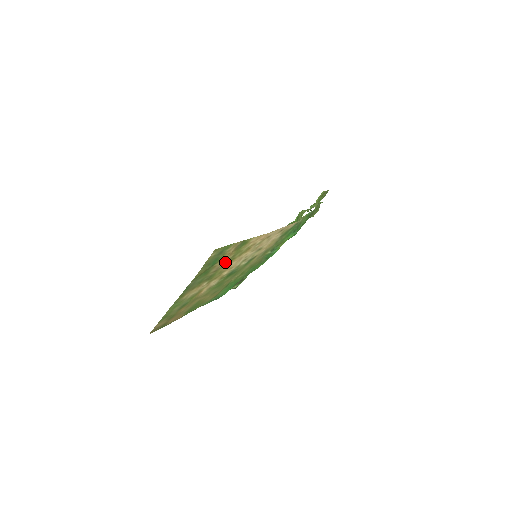
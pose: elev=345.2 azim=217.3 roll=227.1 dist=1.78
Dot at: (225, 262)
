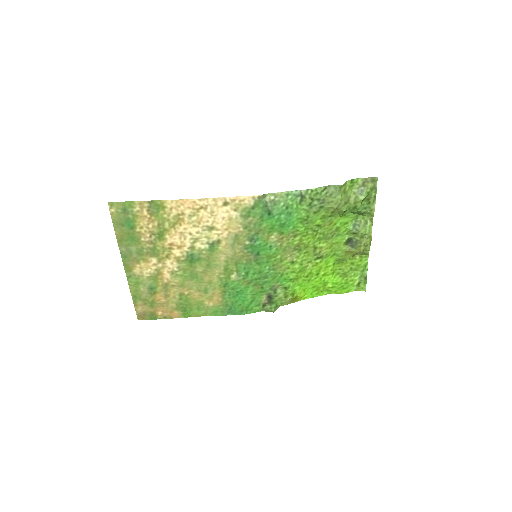
Dot at: (156, 232)
